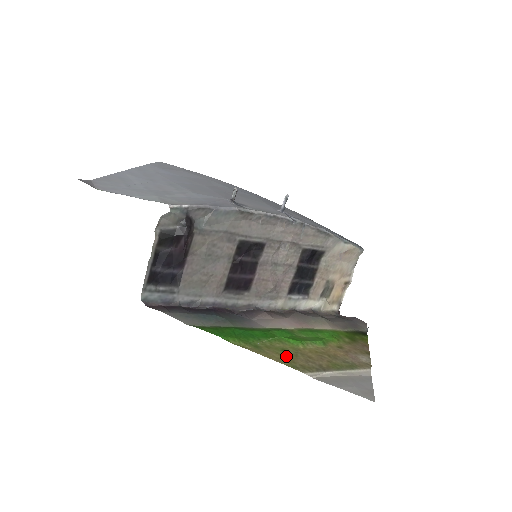
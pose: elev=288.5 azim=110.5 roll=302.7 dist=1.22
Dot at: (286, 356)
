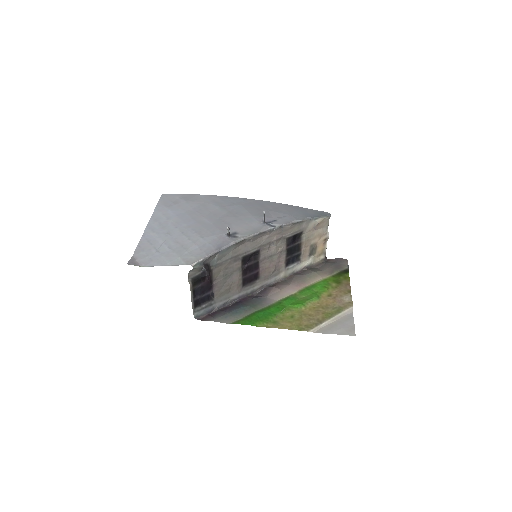
Dot at: (295, 322)
